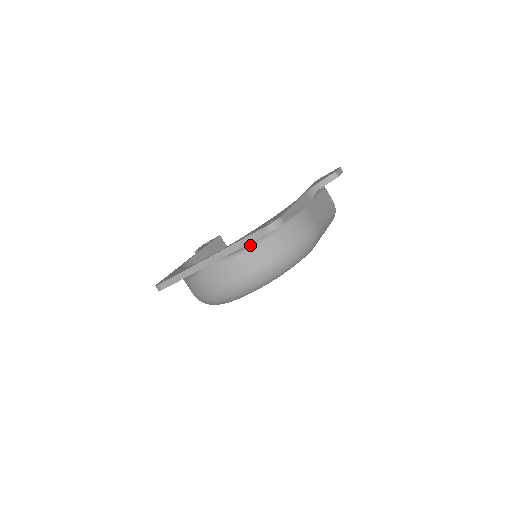
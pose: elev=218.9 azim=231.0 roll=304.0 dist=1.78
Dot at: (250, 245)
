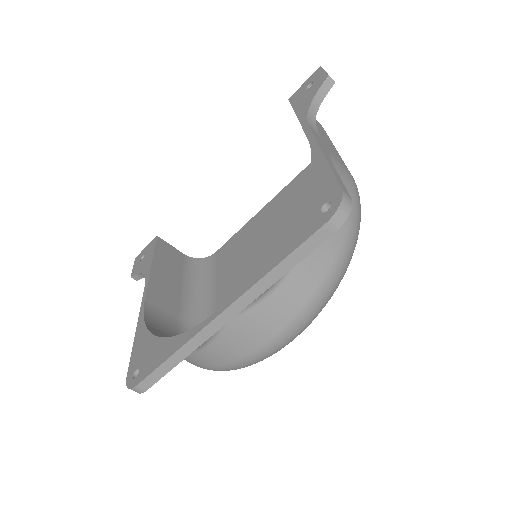
Dot at: occluded
